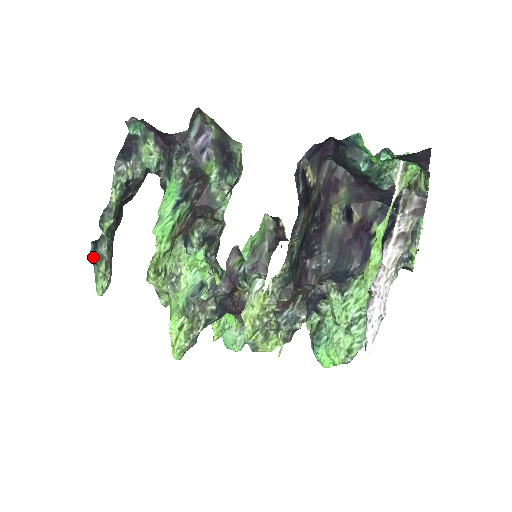
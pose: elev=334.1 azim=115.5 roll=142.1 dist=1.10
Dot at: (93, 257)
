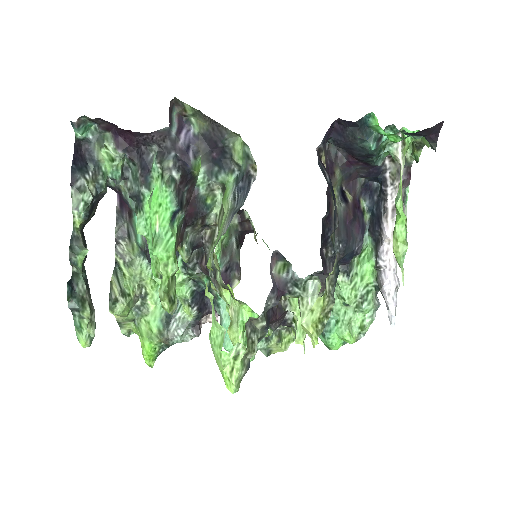
Dot at: (72, 302)
